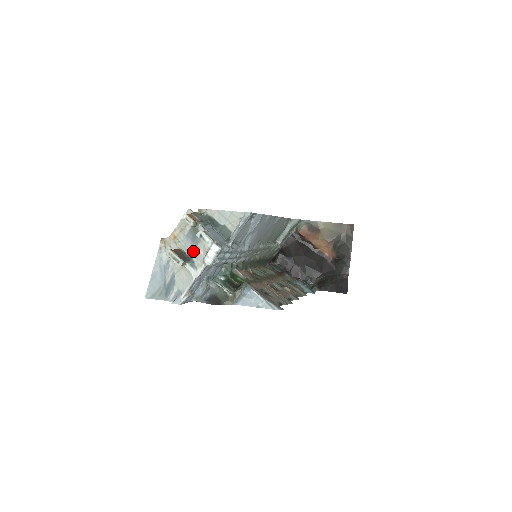
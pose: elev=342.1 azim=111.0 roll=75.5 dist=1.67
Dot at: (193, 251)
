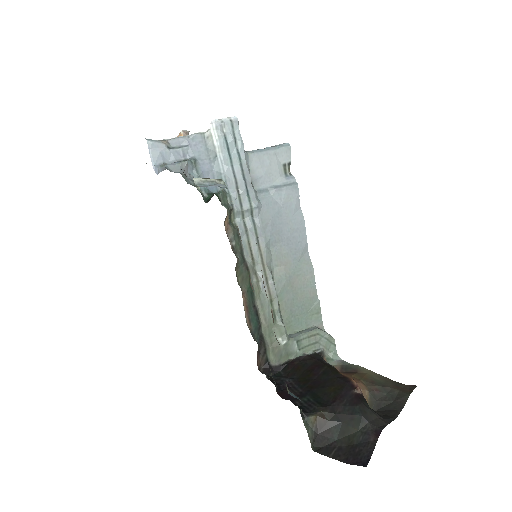
Dot at: occluded
